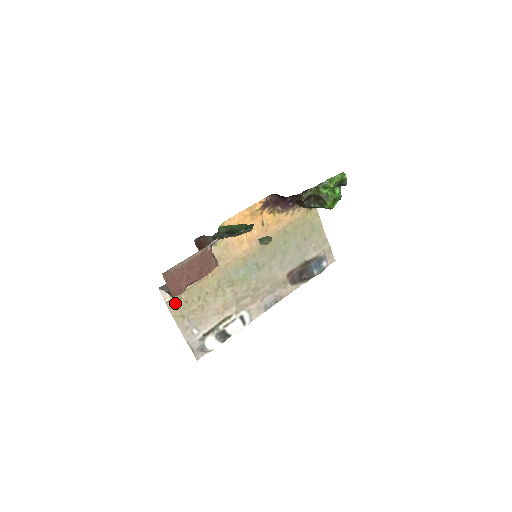
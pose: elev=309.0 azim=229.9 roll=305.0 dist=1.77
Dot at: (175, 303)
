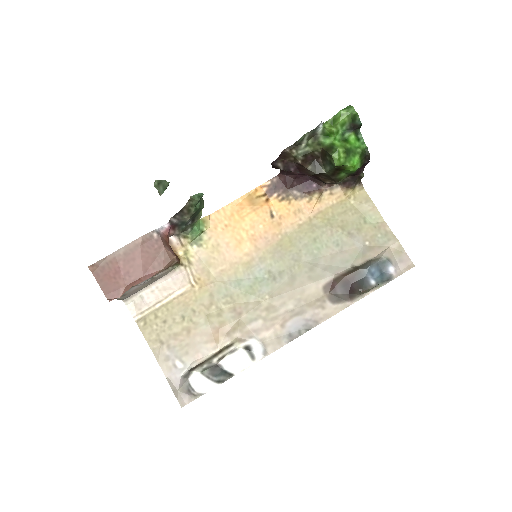
Dot at: (149, 323)
